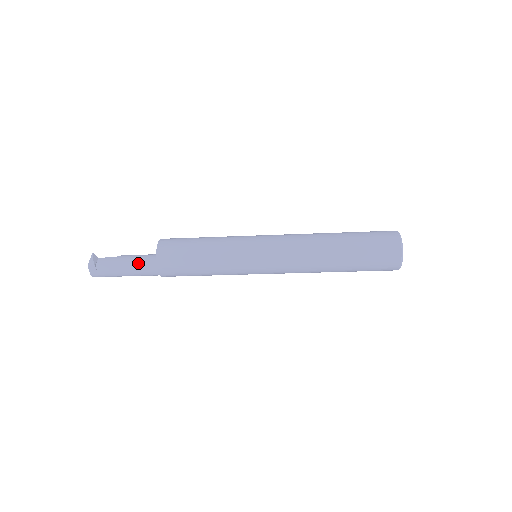
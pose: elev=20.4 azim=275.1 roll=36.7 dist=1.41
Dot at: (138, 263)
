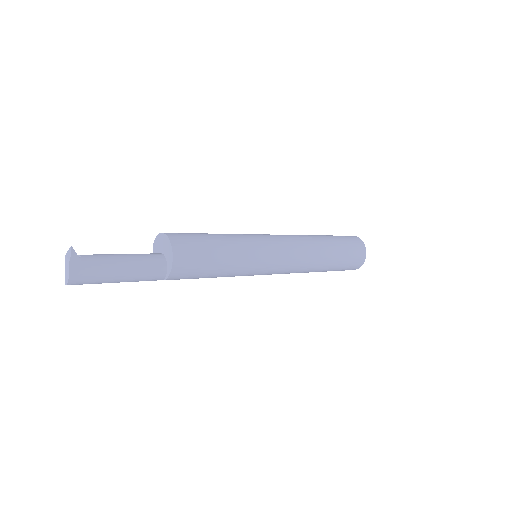
Dot at: (139, 259)
